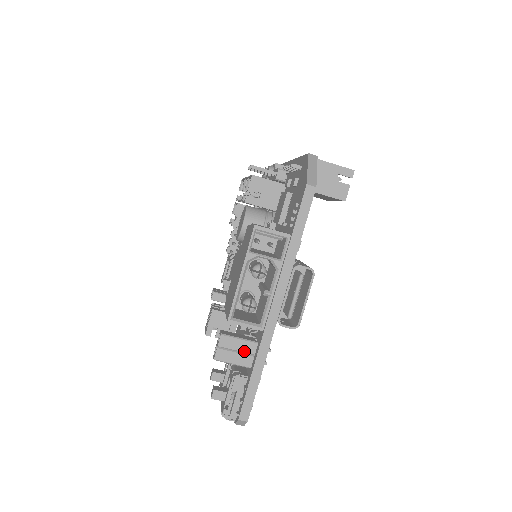
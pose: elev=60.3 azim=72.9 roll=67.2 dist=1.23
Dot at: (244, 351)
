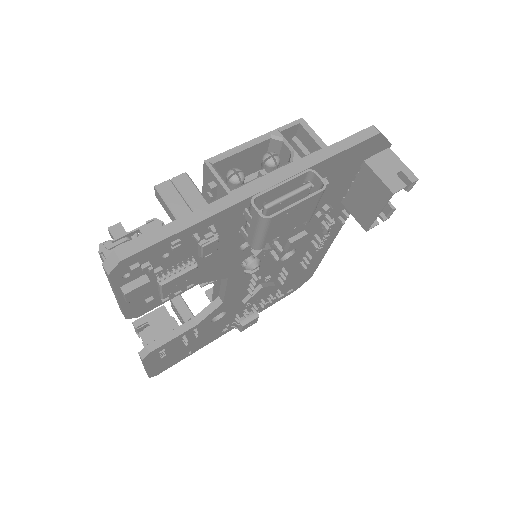
Dot at: (191, 203)
